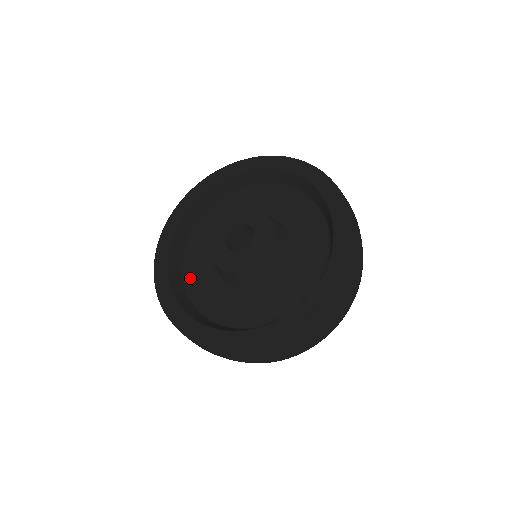
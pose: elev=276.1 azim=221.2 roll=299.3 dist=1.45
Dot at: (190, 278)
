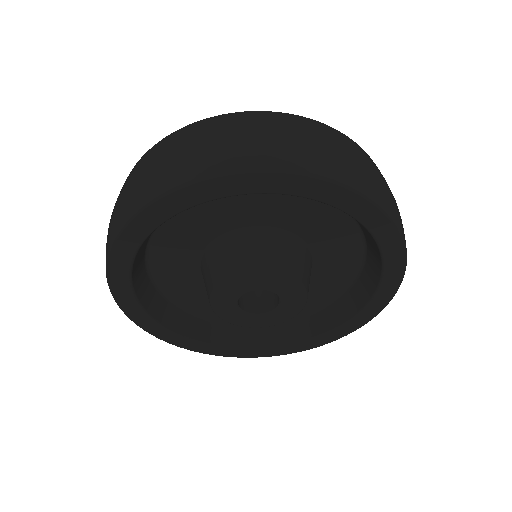
Dot at: (157, 254)
